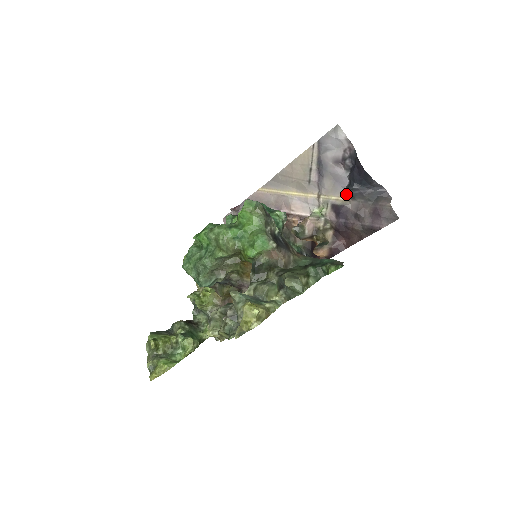
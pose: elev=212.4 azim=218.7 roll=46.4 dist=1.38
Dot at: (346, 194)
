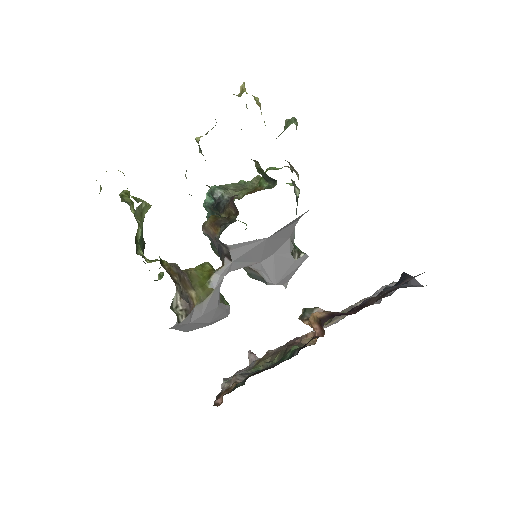
Dot at: (379, 303)
